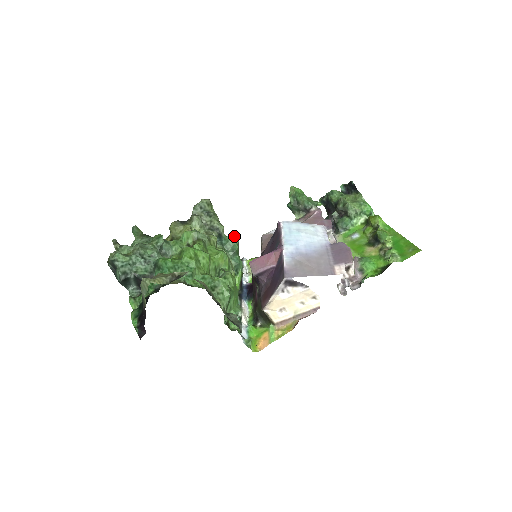
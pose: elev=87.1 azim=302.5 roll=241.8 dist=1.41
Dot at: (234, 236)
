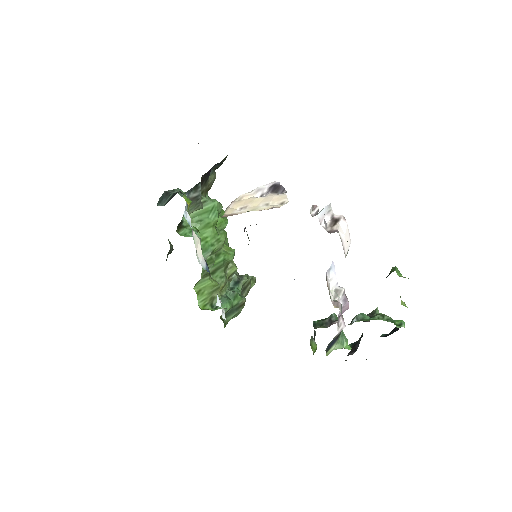
Dot at: occluded
